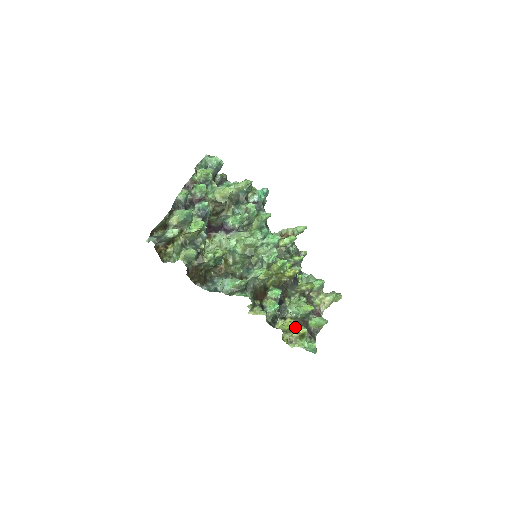
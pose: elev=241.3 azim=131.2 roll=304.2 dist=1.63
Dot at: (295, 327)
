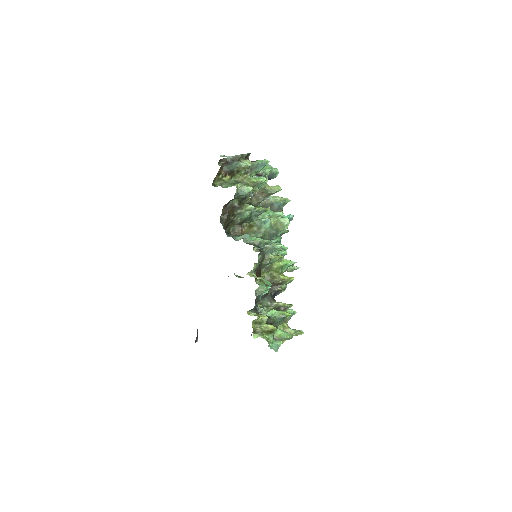
Dot at: (265, 323)
